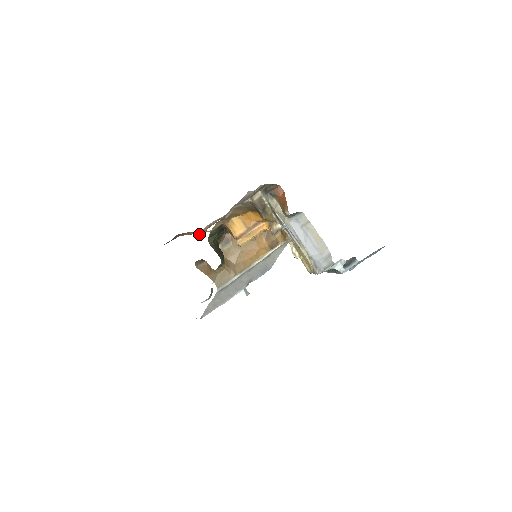
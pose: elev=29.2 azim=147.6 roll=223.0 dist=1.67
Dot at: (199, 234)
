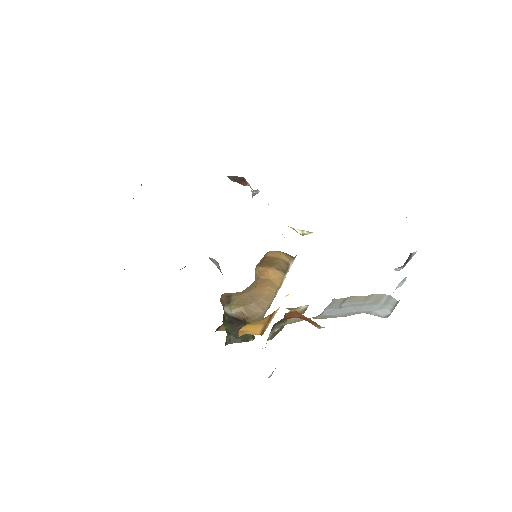
Dot at: occluded
